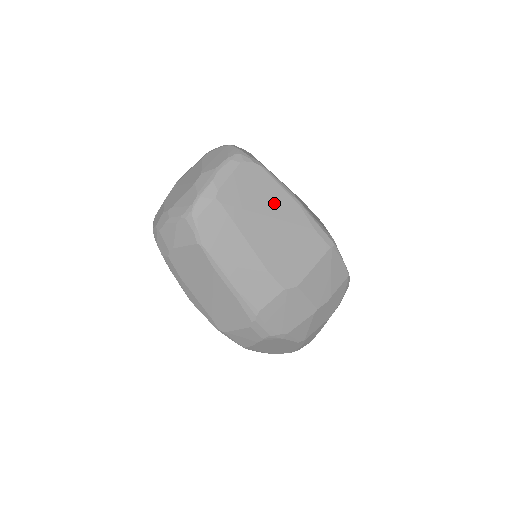
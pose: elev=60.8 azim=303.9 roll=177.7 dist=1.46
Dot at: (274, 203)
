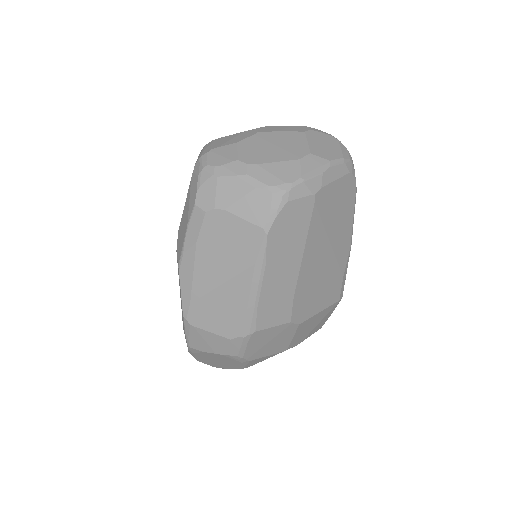
Dot at: (341, 232)
